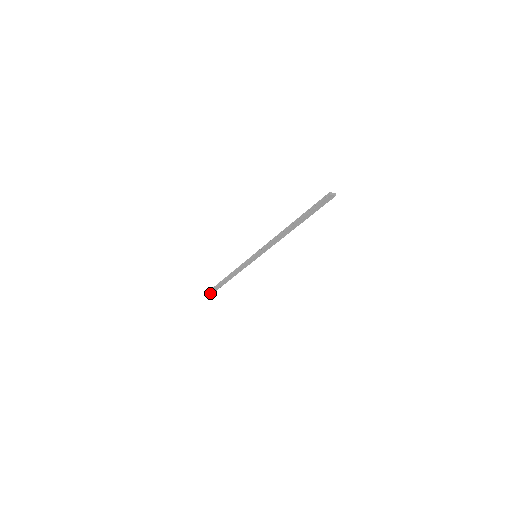
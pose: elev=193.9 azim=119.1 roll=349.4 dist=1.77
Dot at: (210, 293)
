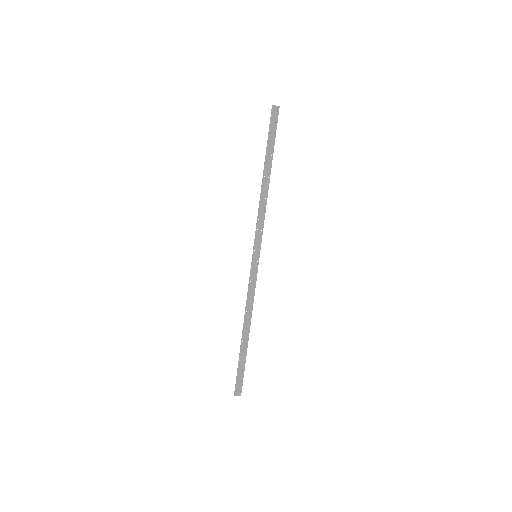
Dot at: (238, 384)
